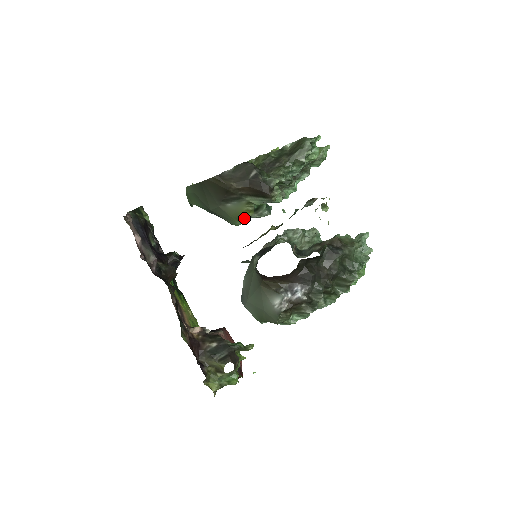
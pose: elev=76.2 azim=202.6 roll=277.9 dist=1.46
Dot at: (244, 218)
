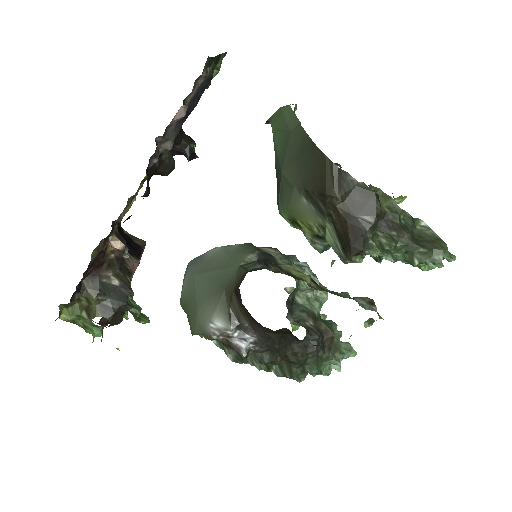
Dot at: (297, 224)
